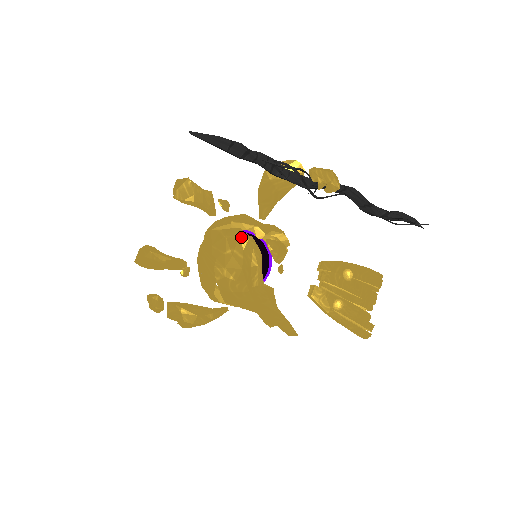
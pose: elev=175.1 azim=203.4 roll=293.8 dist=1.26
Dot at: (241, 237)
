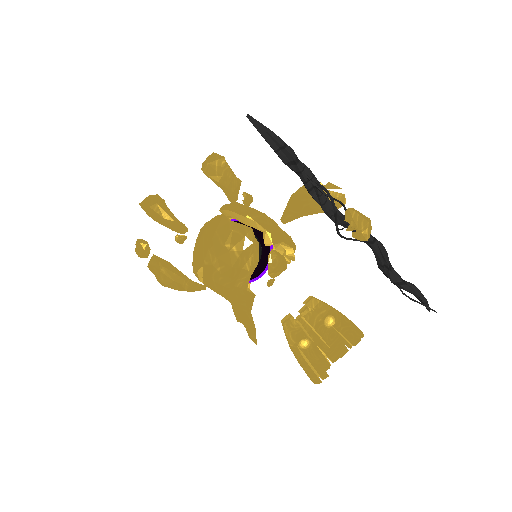
Dot at: (247, 237)
